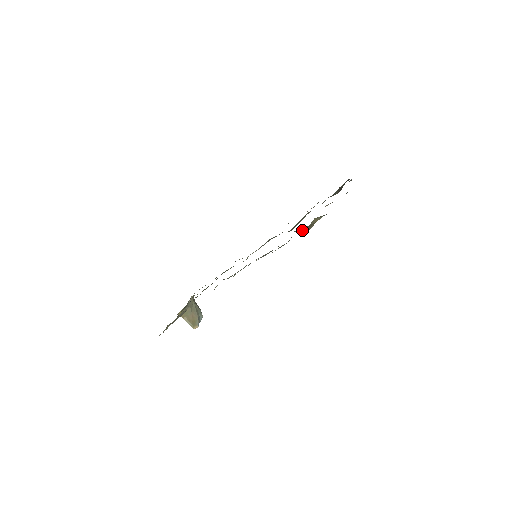
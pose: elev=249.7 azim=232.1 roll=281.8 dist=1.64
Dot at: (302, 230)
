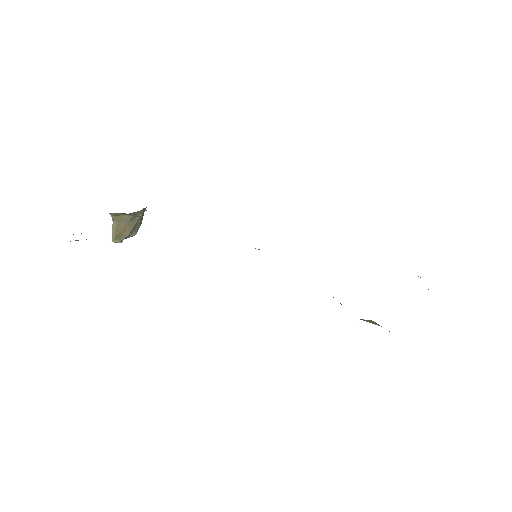
Dot at: occluded
